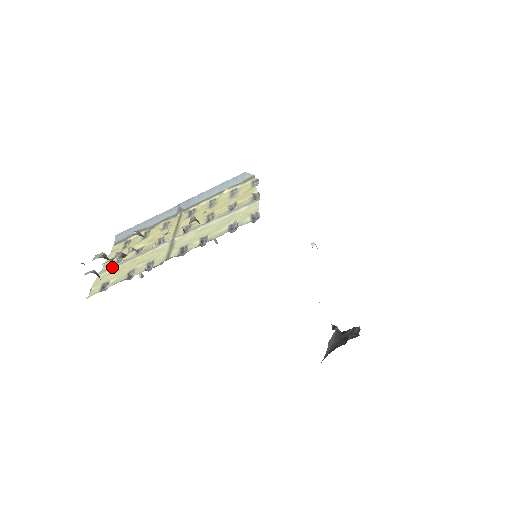
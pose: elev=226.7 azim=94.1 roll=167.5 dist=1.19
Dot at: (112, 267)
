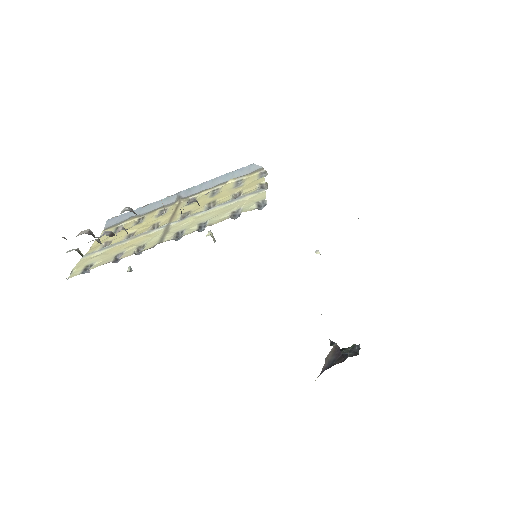
Dot at: (98, 250)
